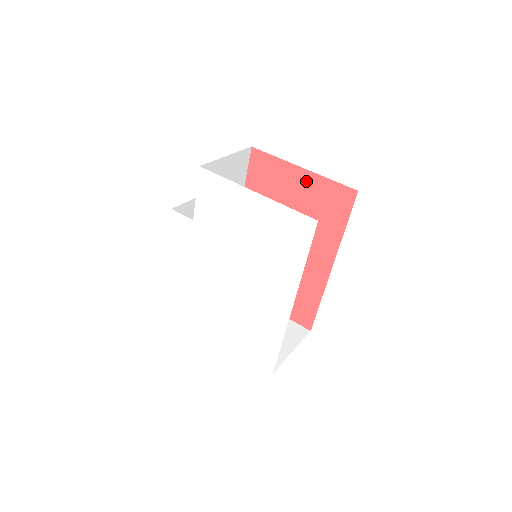
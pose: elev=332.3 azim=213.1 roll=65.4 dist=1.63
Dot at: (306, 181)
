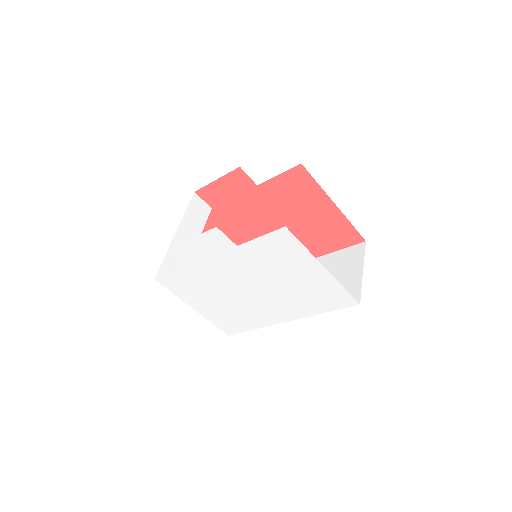
Dot at: (330, 213)
